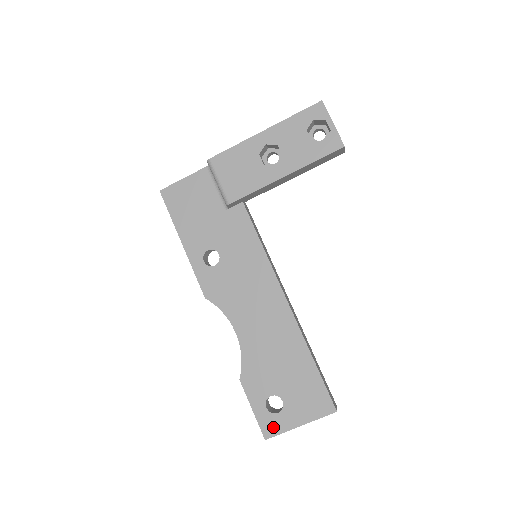
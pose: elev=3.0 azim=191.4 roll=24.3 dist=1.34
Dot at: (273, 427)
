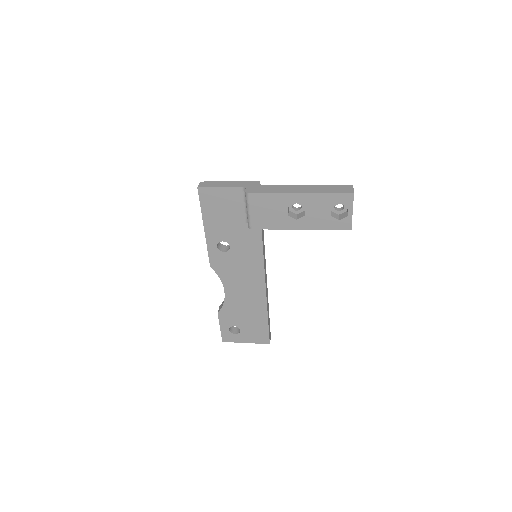
Dot at: (229, 339)
